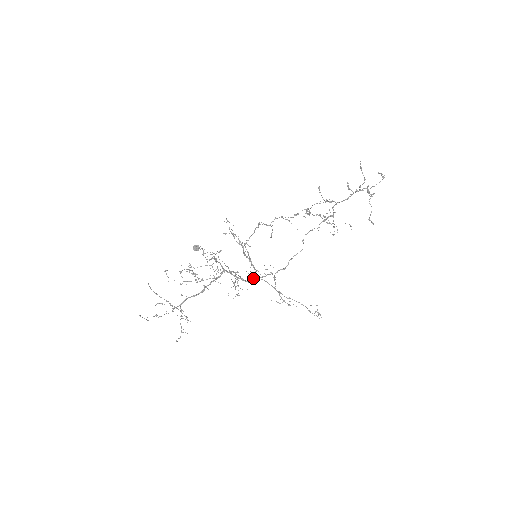
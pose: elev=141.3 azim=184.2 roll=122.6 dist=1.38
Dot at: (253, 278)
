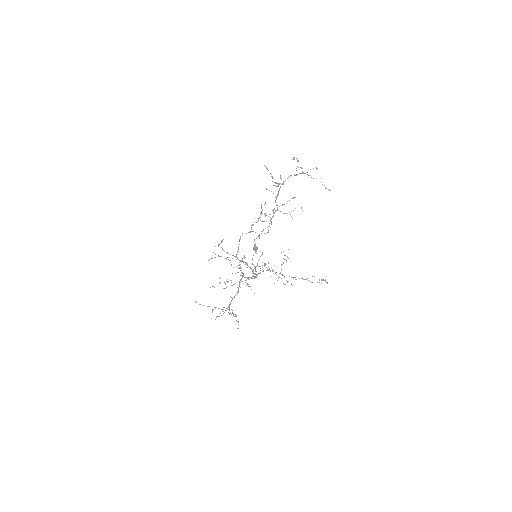
Dot at: (257, 274)
